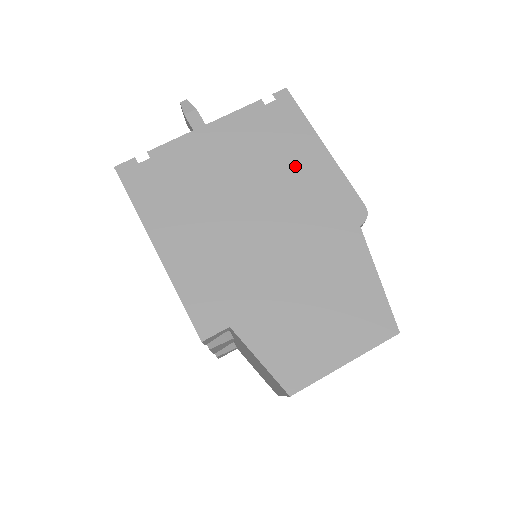
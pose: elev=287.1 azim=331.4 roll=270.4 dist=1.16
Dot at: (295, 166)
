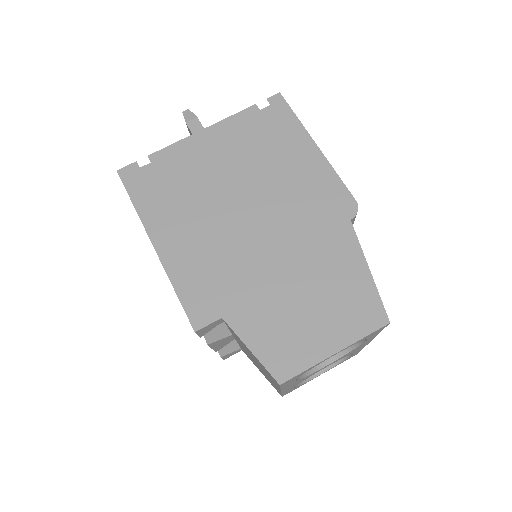
Dot at: (287, 165)
